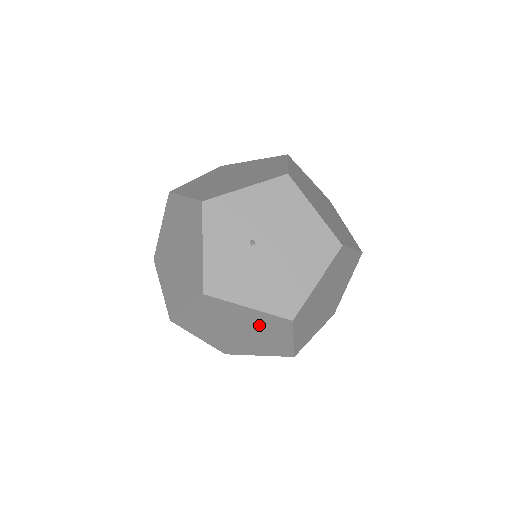
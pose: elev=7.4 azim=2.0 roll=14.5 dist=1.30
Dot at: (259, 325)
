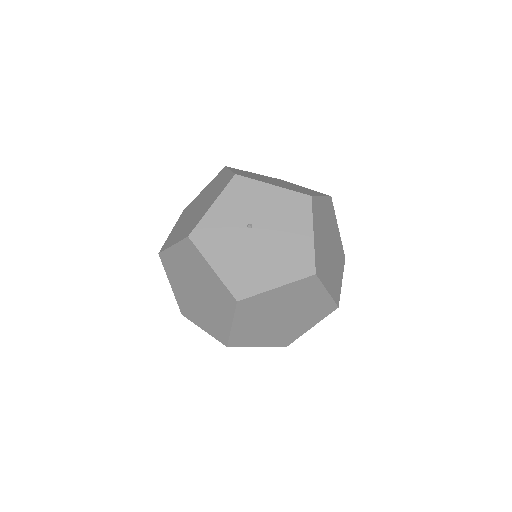
Dot at: (214, 293)
